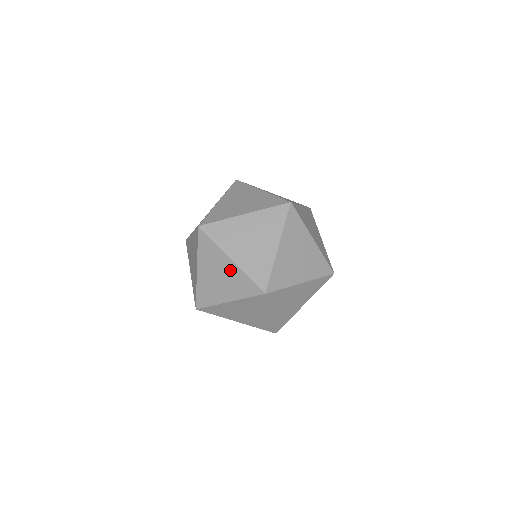
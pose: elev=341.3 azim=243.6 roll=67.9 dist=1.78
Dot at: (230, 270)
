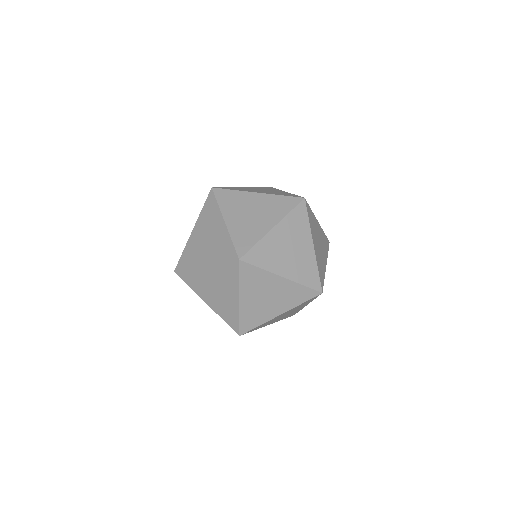
Dot at: occluded
